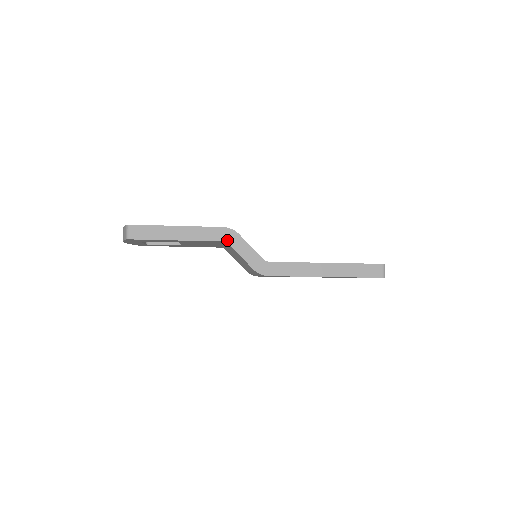
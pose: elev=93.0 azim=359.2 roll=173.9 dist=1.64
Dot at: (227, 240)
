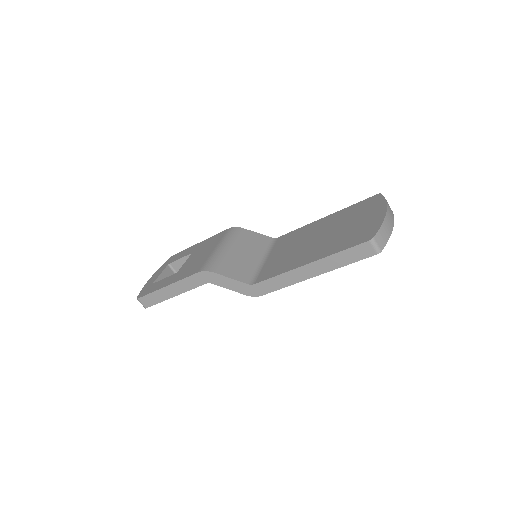
Dot at: (208, 281)
